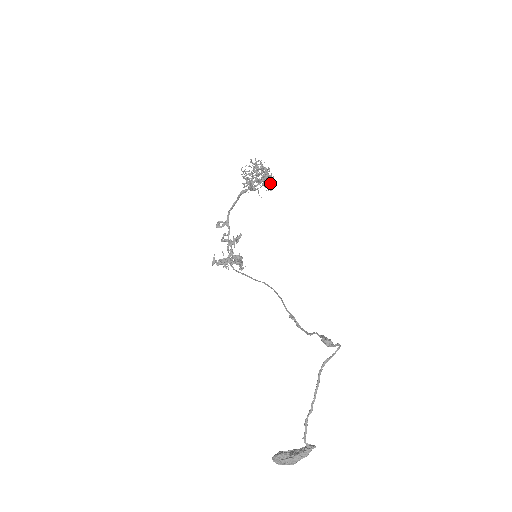
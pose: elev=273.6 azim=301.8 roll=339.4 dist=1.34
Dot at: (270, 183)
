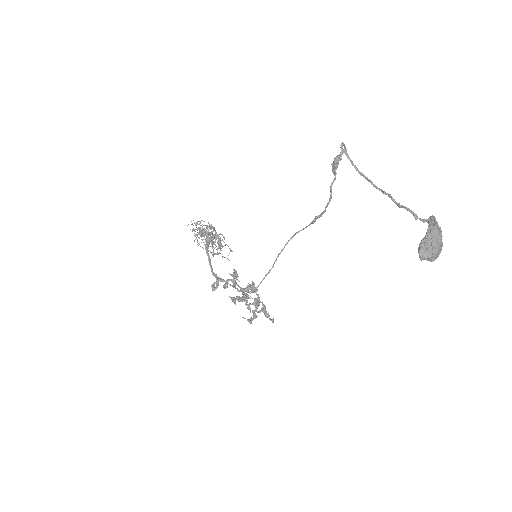
Dot at: occluded
